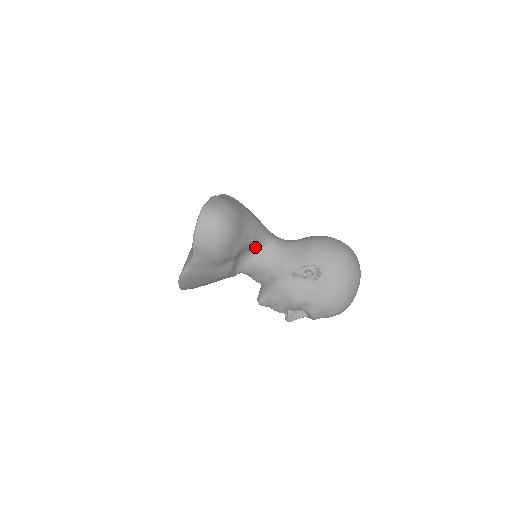
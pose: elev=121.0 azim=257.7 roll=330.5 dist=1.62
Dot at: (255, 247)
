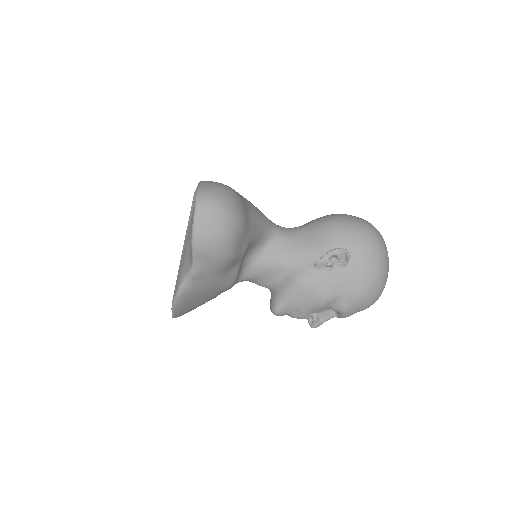
Dot at: (260, 241)
